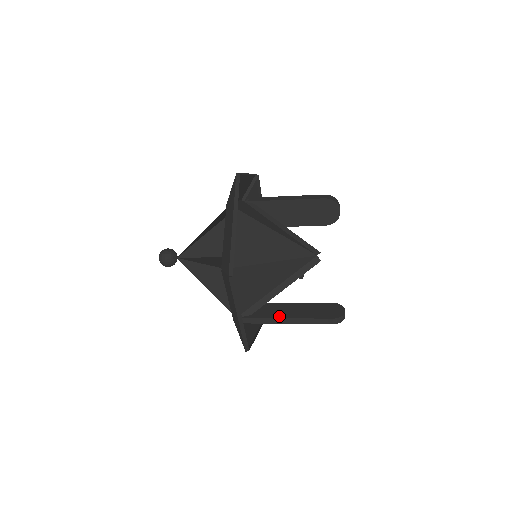
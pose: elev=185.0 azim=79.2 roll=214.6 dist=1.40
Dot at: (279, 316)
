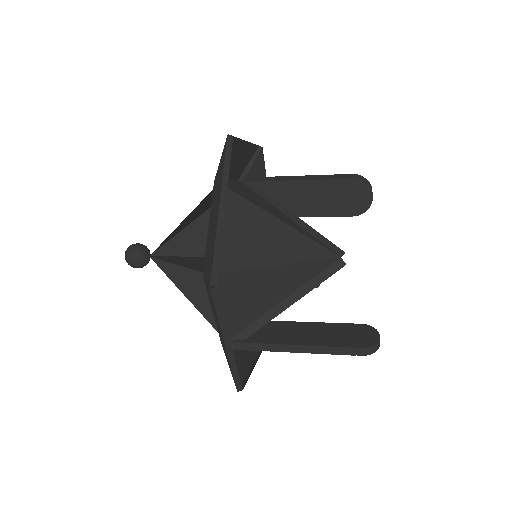
Dot at: (286, 341)
